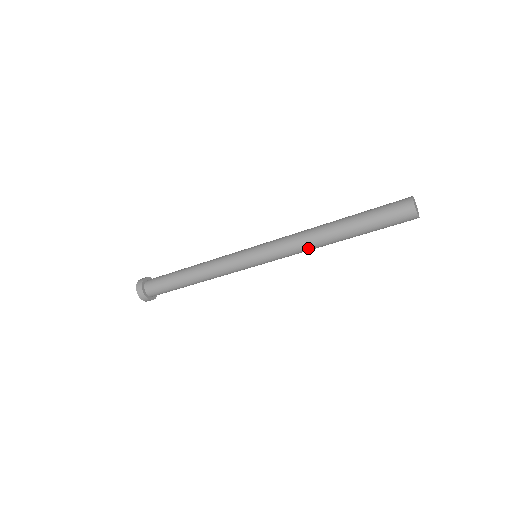
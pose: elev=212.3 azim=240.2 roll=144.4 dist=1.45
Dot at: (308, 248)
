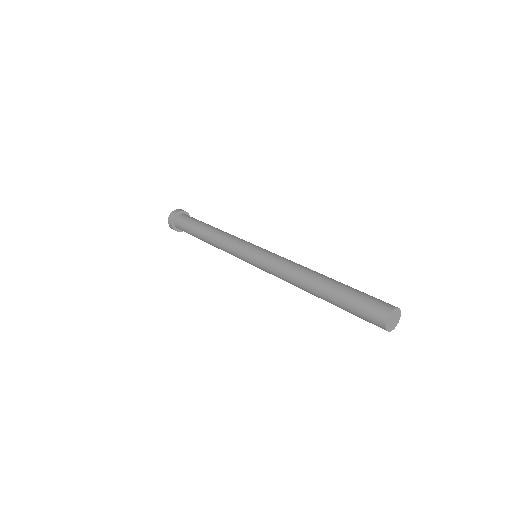
Dot at: occluded
